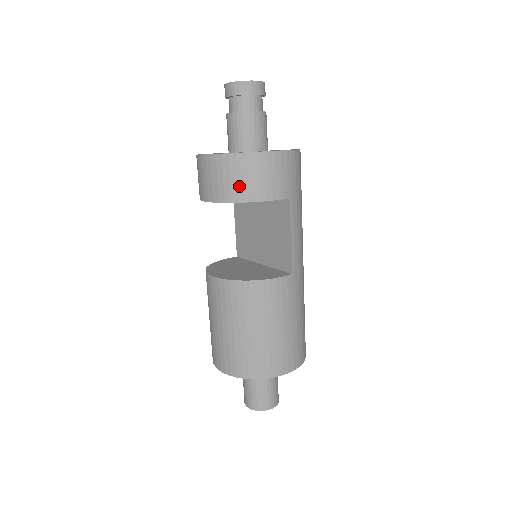
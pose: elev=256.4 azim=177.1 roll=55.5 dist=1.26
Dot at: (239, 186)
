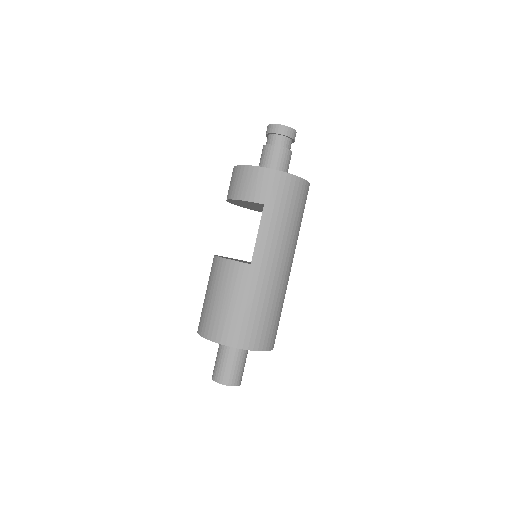
Dot at: (234, 188)
